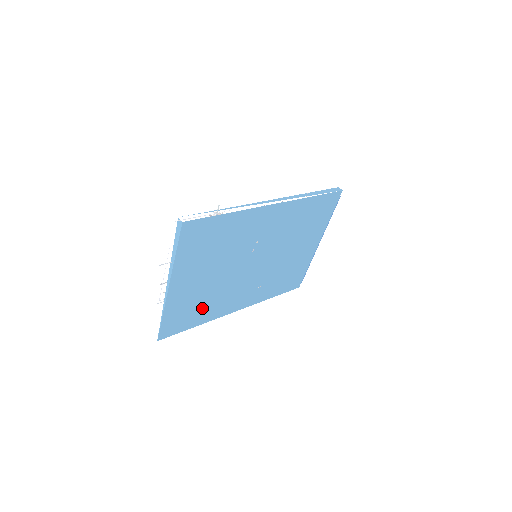
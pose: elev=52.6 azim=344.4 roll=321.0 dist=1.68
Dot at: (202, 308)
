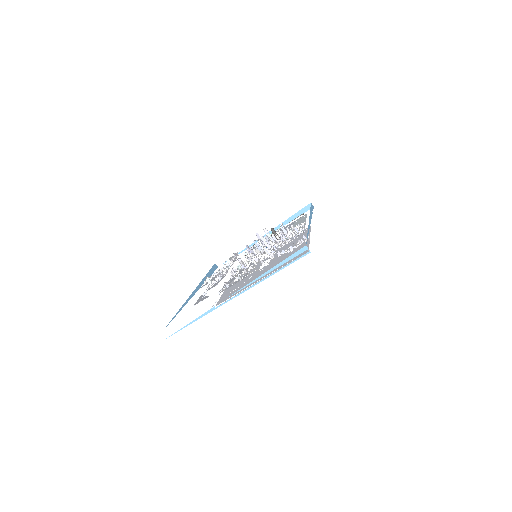
Dot at: occluded
